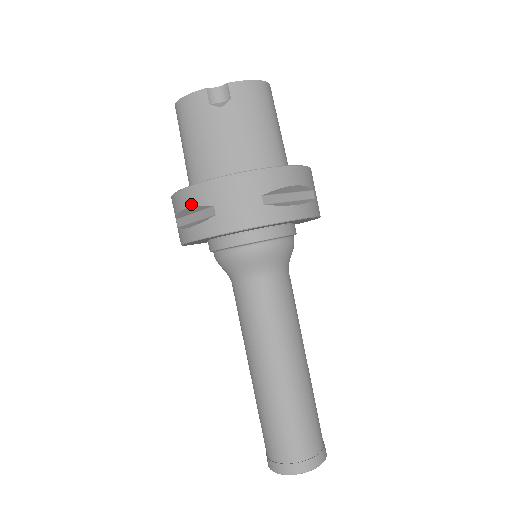
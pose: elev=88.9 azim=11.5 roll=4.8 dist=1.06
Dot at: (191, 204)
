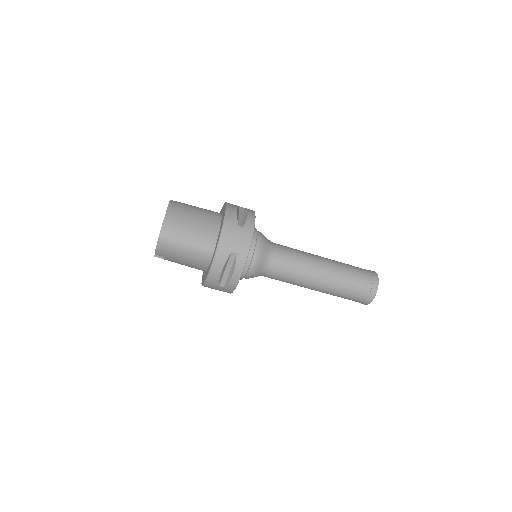
Dot at: occluded
